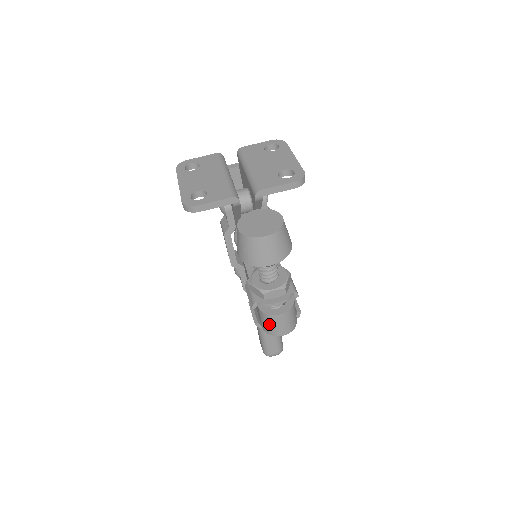
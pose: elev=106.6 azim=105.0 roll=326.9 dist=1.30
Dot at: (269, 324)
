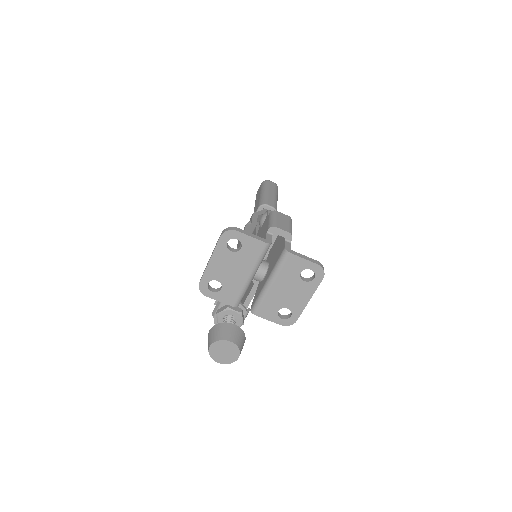
Dot at: occluded
